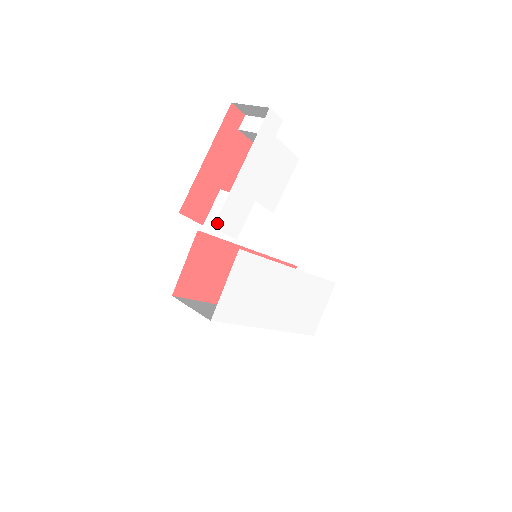
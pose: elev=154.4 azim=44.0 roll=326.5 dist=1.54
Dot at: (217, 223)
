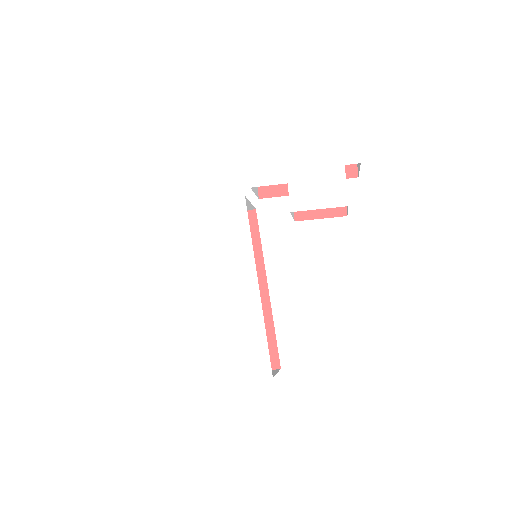
Dot at: (253, 159)
